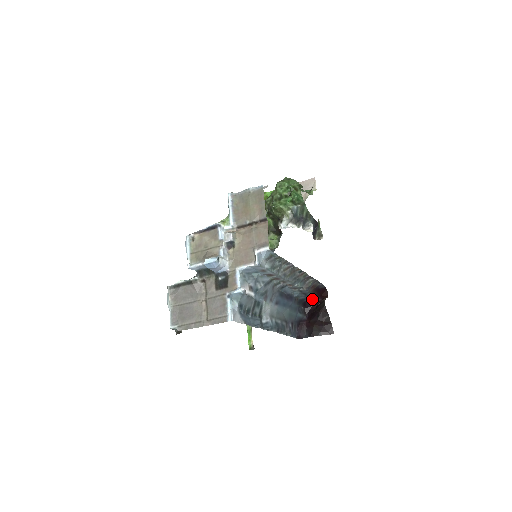
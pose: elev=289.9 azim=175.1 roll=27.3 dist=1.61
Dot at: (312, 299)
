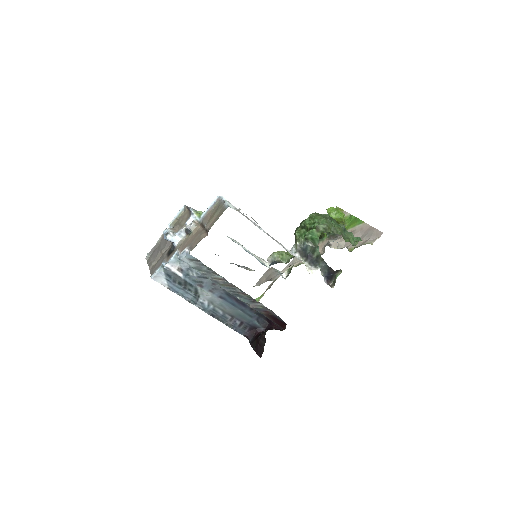
Dot at: occluded
